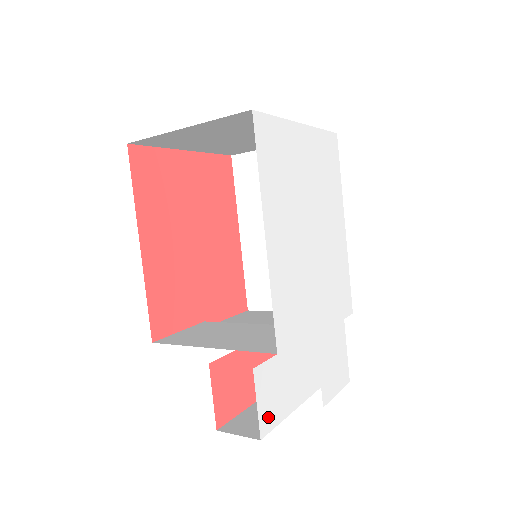
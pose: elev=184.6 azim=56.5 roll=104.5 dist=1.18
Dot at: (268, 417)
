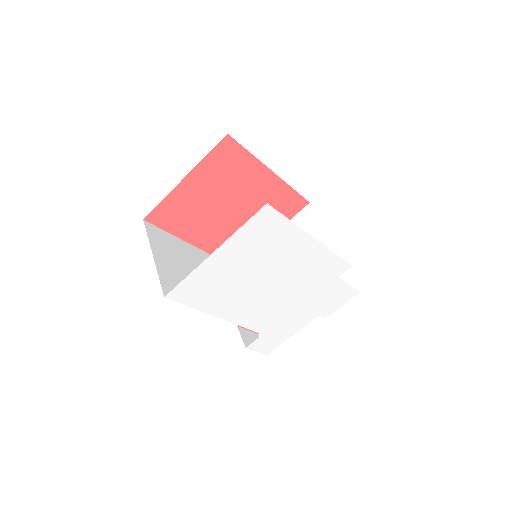
Dot at: (269, 349)
